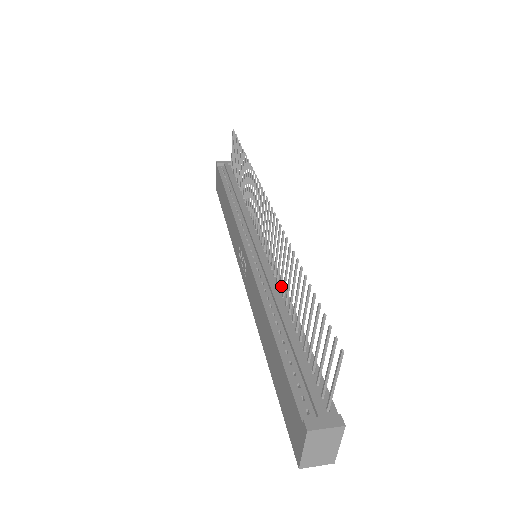
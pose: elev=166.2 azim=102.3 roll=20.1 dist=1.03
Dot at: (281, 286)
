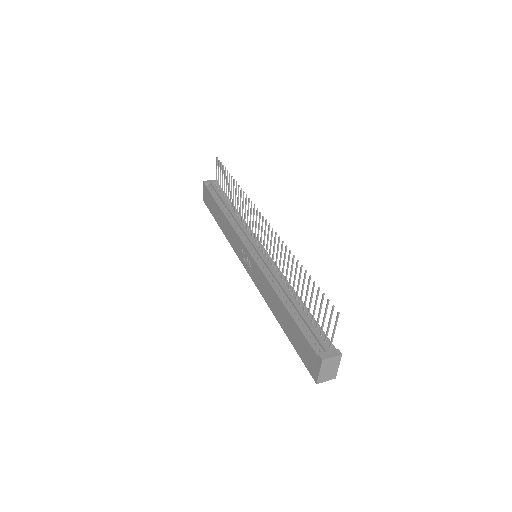
Dot at: (283, 277)
